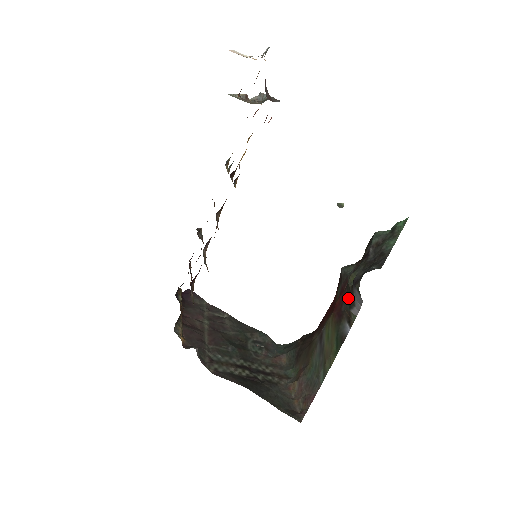
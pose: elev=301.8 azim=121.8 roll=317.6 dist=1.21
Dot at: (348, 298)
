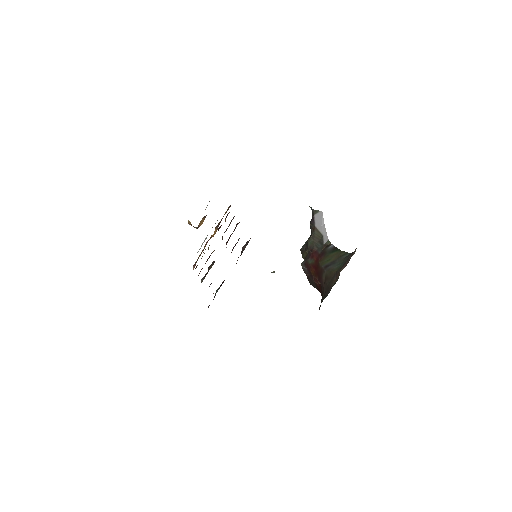
Dot at: (317, 245)
